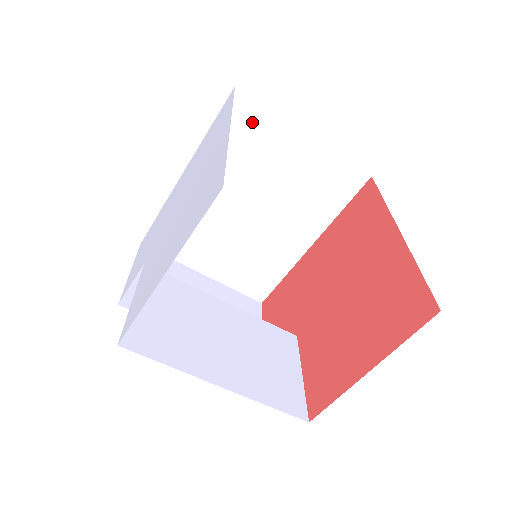
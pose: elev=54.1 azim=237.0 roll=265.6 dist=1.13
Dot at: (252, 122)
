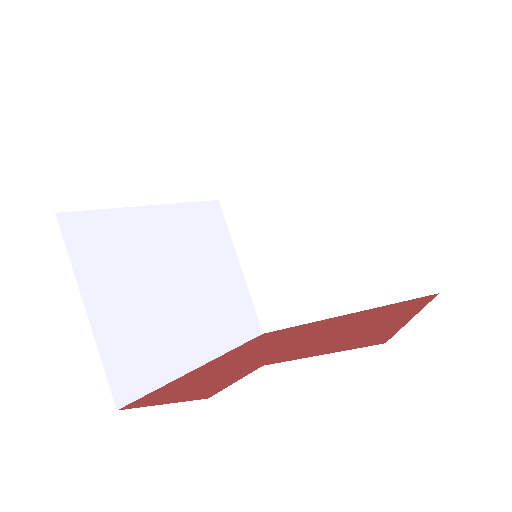
Dot at: (216, 226)
